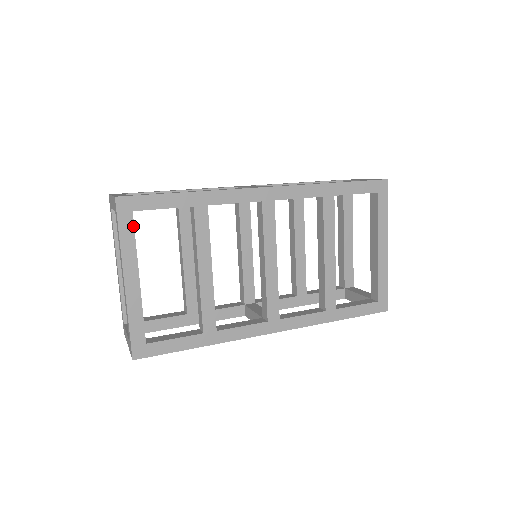
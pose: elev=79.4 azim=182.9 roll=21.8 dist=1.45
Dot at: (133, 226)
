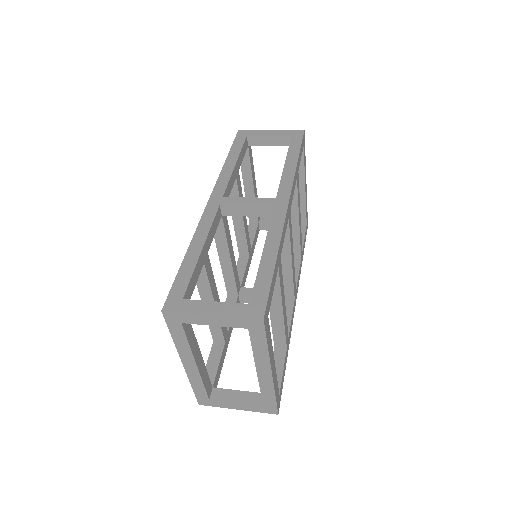
Dot at: (269, 327)
